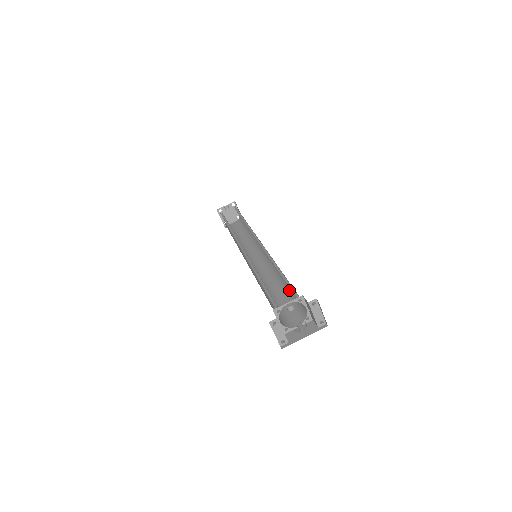
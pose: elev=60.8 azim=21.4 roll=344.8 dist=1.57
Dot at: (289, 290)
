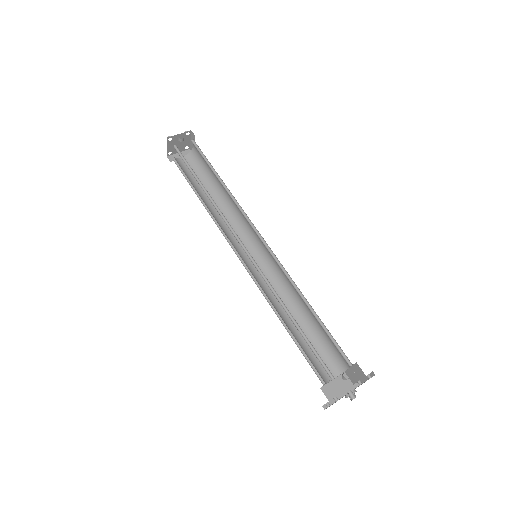
Dot at: (312, 326)
